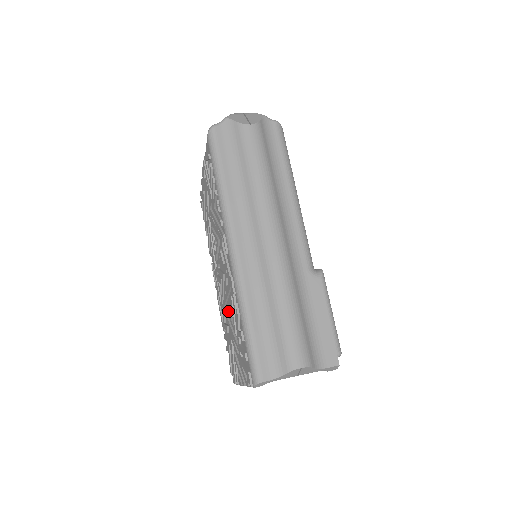
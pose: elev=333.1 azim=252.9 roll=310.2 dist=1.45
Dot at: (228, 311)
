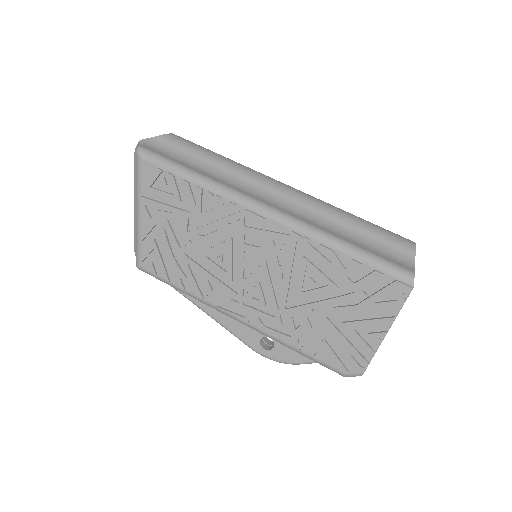
Dot at: (301, 291)
